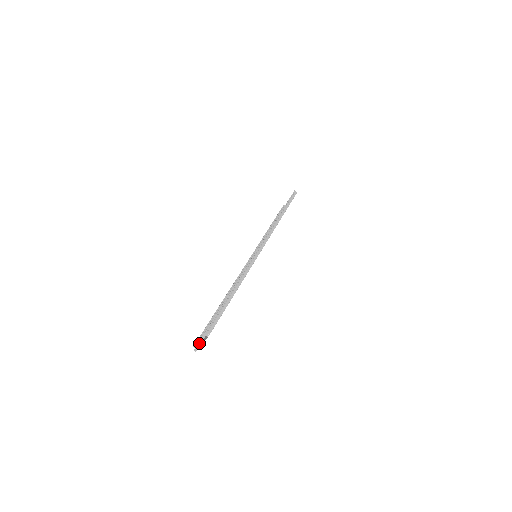
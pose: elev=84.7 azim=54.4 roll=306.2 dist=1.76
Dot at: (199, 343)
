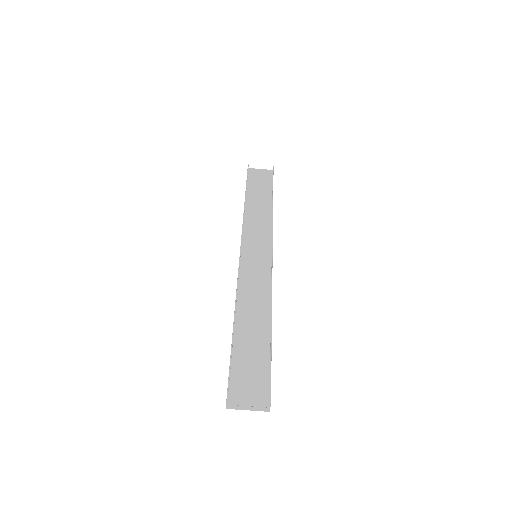
Dot at: (227, 393)
